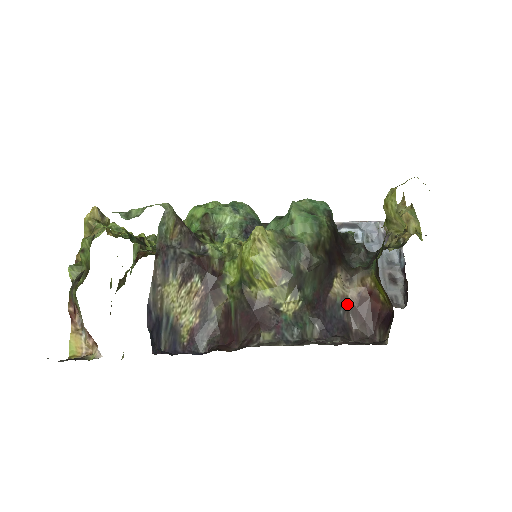
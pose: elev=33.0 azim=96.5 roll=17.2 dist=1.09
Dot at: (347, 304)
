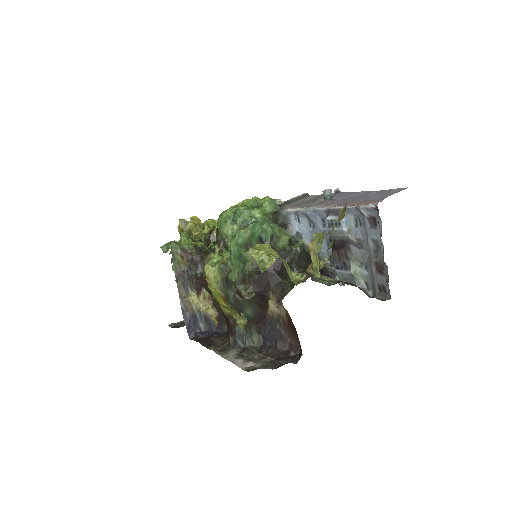
Dot at: (281, 320)
